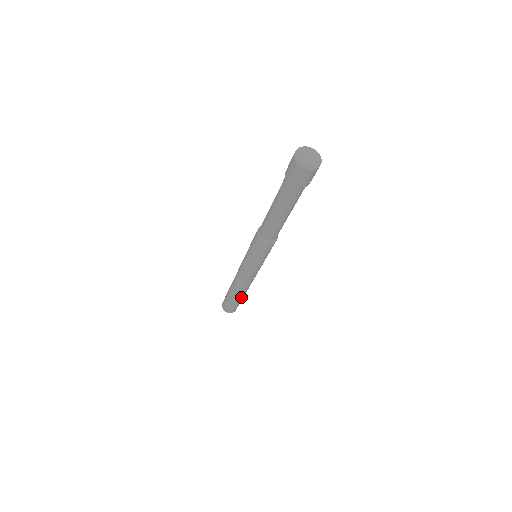
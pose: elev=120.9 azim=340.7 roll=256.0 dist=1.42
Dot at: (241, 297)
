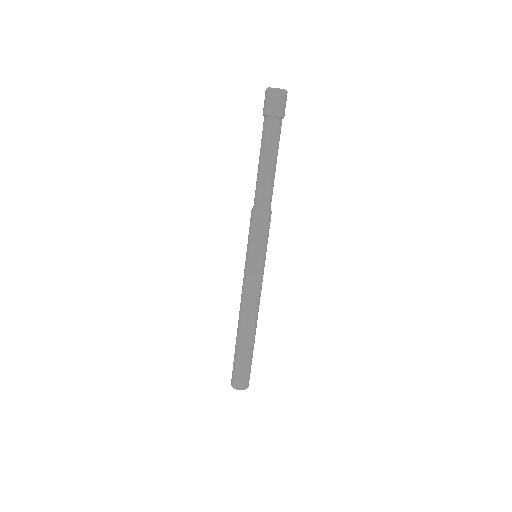
Dot at: (250, 343)
